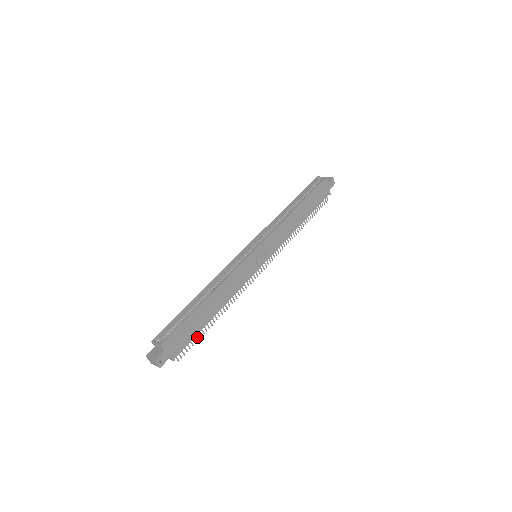
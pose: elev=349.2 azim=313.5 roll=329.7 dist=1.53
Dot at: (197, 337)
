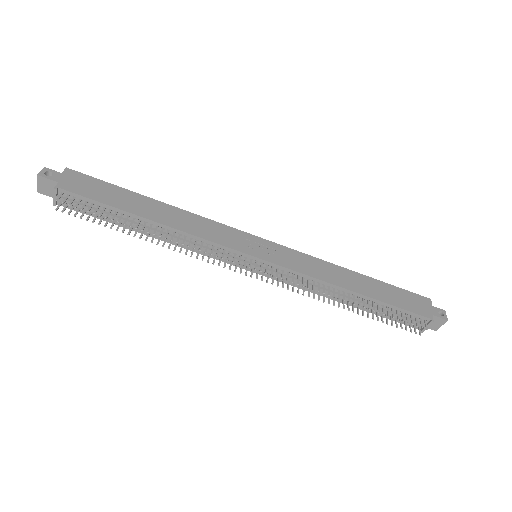
Dot at: (102, 212)
